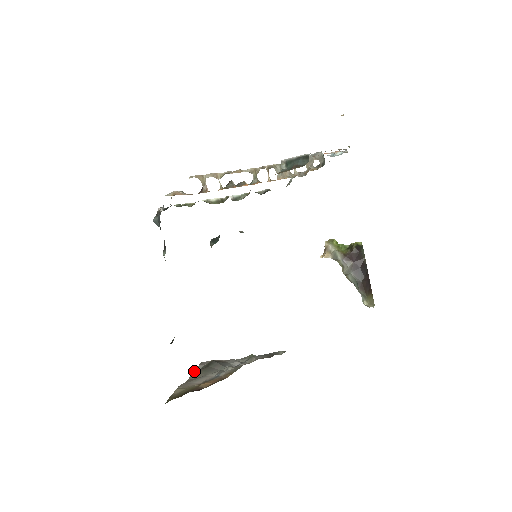
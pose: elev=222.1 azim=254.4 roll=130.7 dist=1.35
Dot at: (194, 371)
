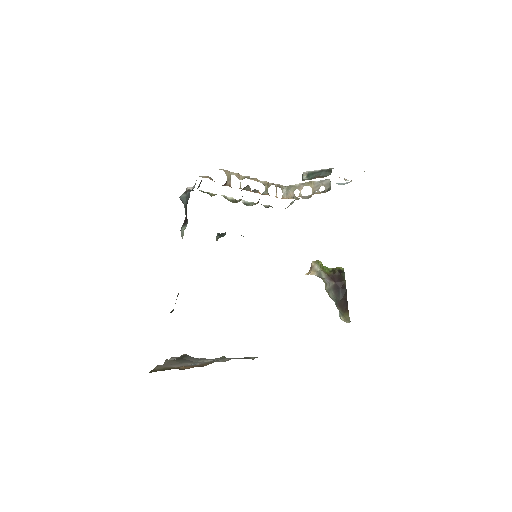
Dot at: (168, 360)
